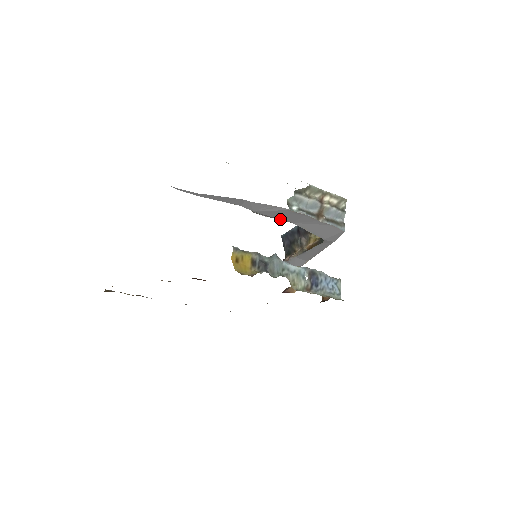
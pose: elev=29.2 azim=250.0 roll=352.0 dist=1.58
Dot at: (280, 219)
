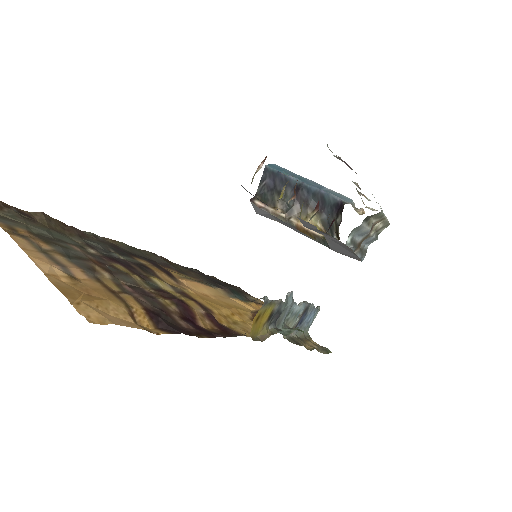
Dot at: occluded
